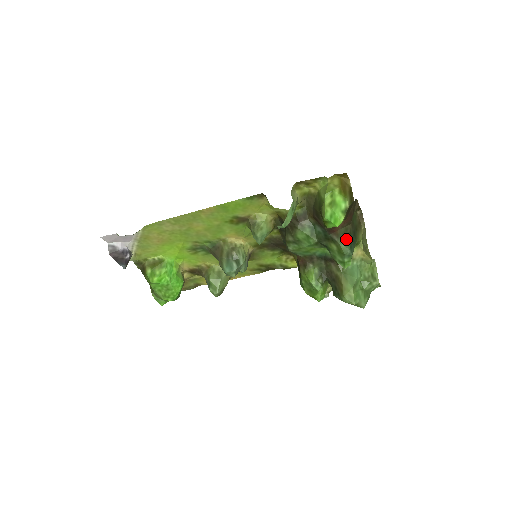
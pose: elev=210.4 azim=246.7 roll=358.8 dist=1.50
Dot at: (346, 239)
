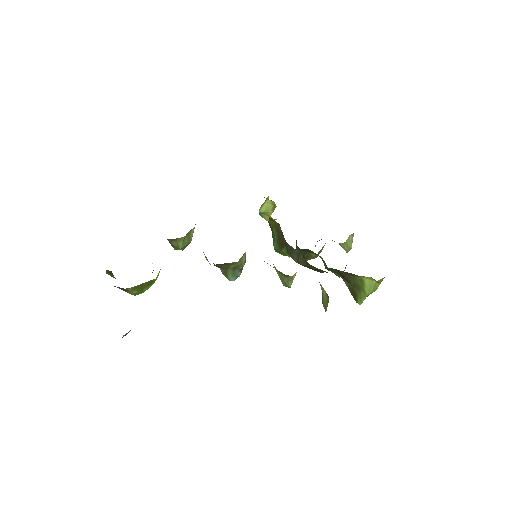
Dot at: (345, 268)
